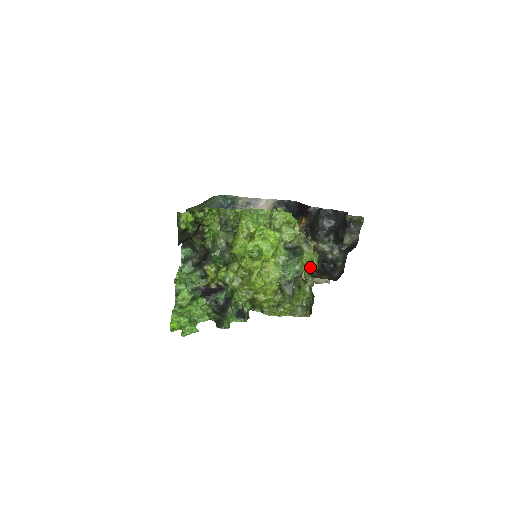
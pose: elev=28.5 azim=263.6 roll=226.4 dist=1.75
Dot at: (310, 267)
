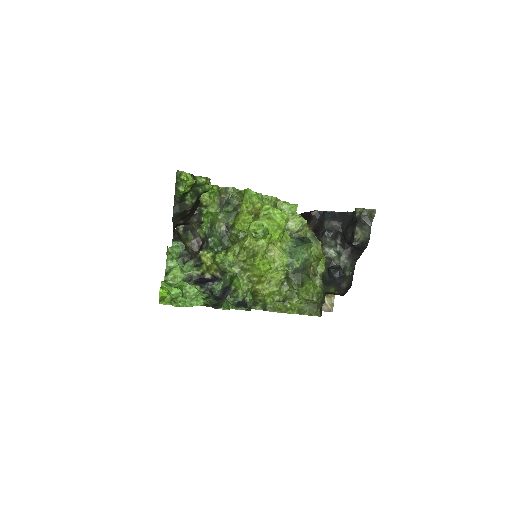
Dot at: (319, 260)
